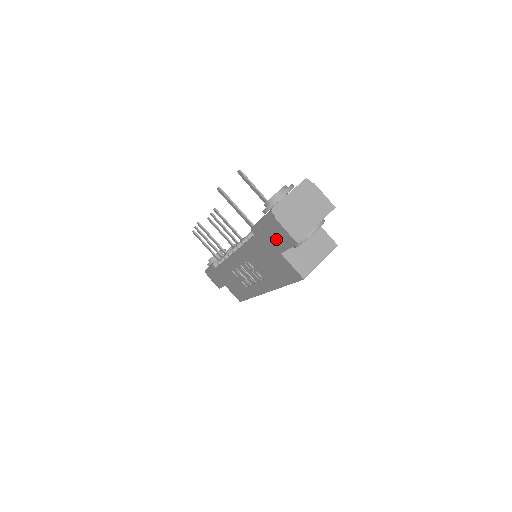
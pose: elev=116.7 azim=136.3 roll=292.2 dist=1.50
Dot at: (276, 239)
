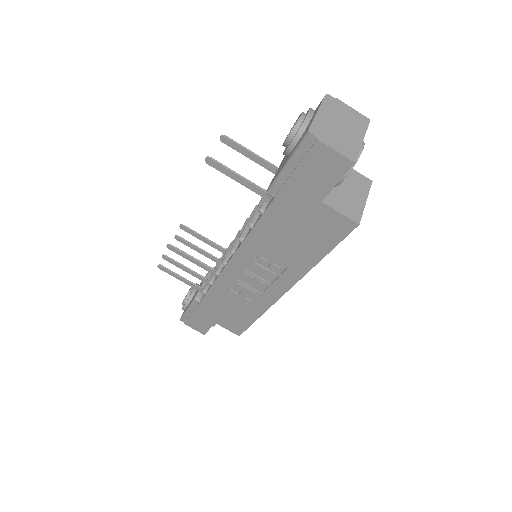
Dot at: (315, 179)
